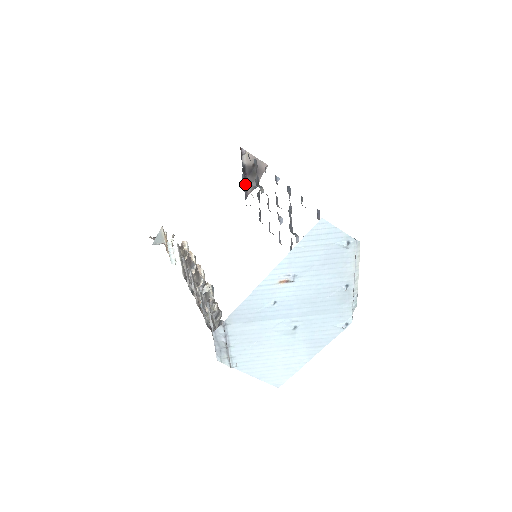
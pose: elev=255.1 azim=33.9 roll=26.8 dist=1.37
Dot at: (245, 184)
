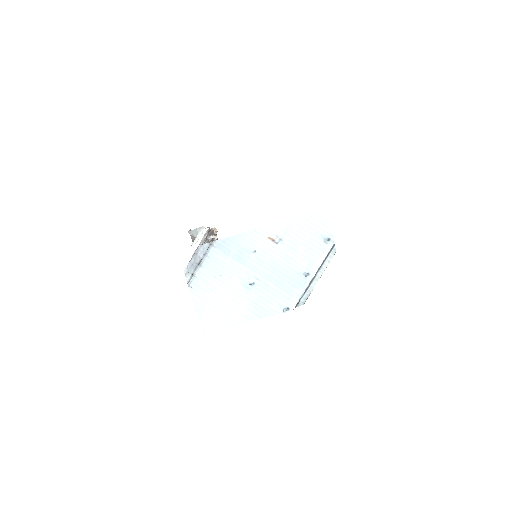
Dot at: occluded
